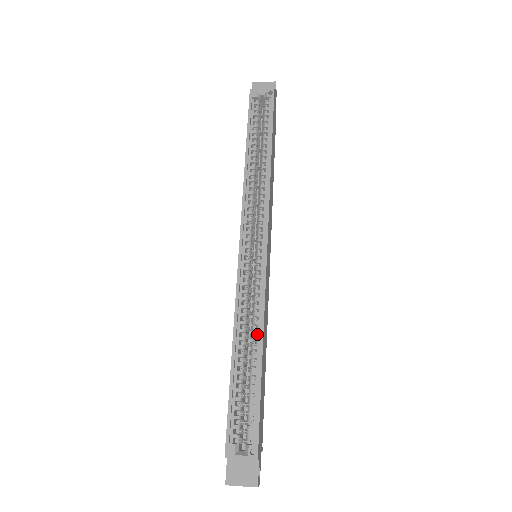
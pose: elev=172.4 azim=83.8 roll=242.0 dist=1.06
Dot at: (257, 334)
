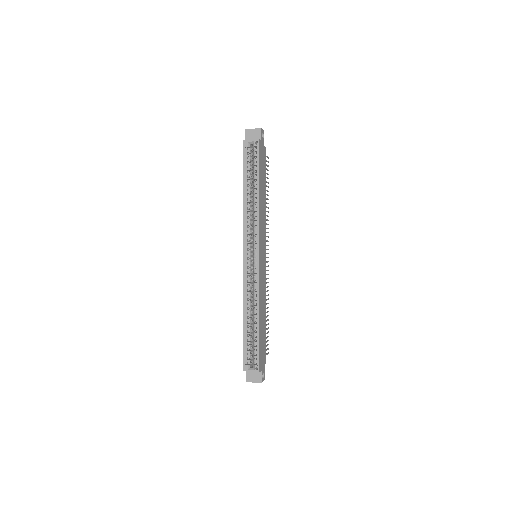
Dot at: occluded
